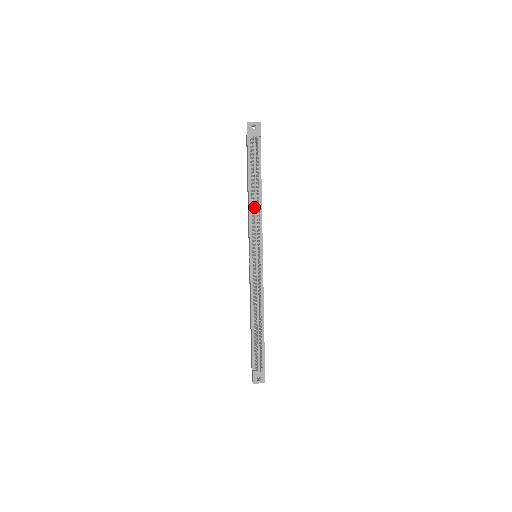
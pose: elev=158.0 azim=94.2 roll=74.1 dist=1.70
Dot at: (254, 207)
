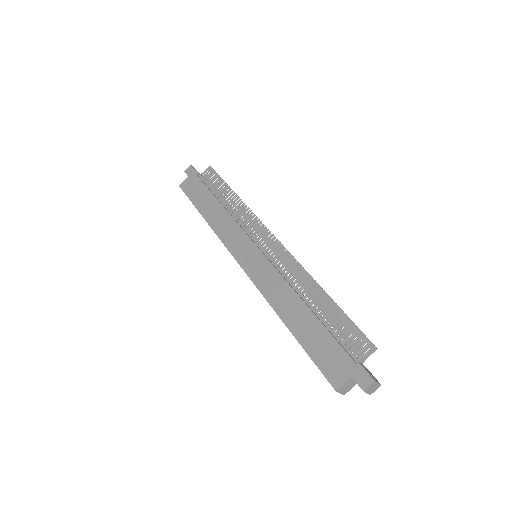
Dot at: (233, 213)
